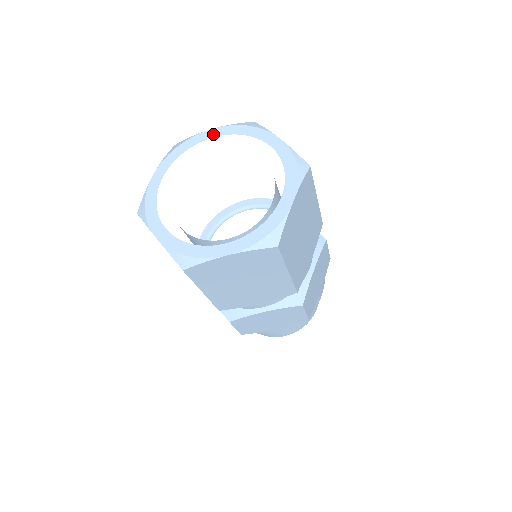
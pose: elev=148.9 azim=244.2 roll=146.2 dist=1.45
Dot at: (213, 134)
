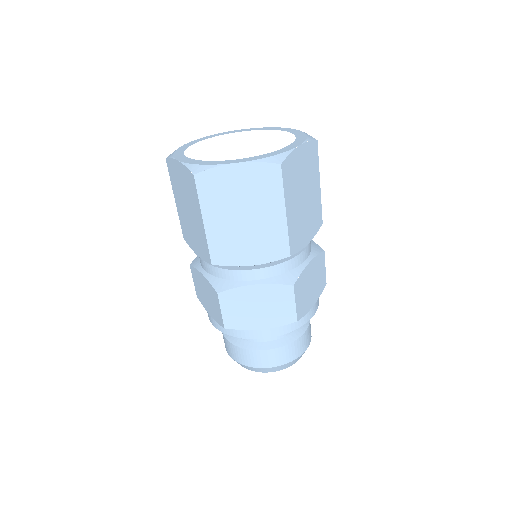
Dot at: (193, 143)
